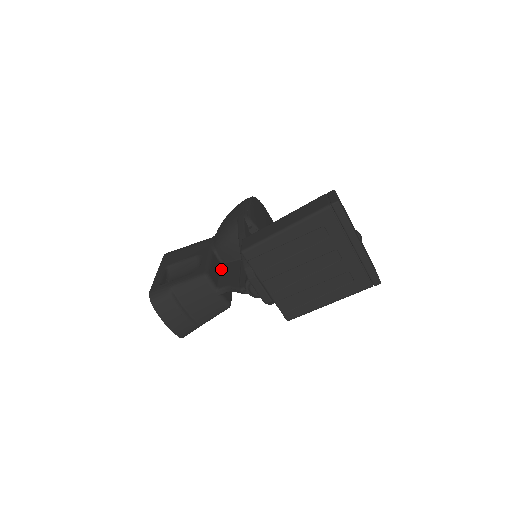
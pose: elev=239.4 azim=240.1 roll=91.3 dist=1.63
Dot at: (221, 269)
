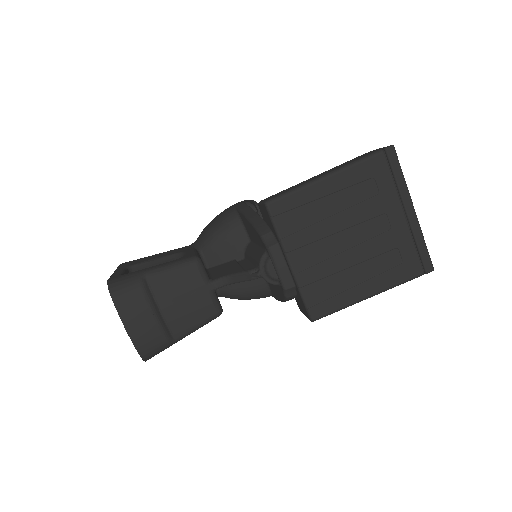
Dot at: (207, 271)
